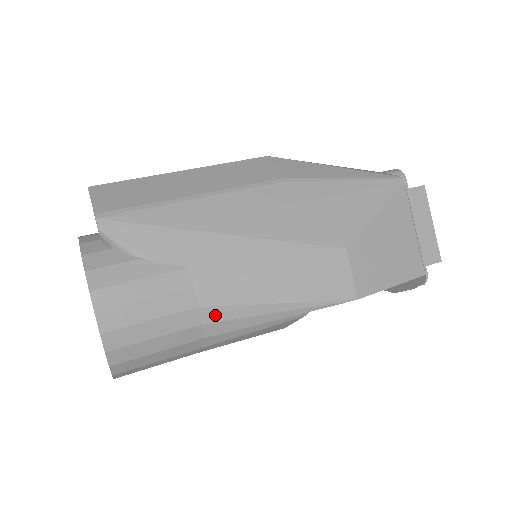
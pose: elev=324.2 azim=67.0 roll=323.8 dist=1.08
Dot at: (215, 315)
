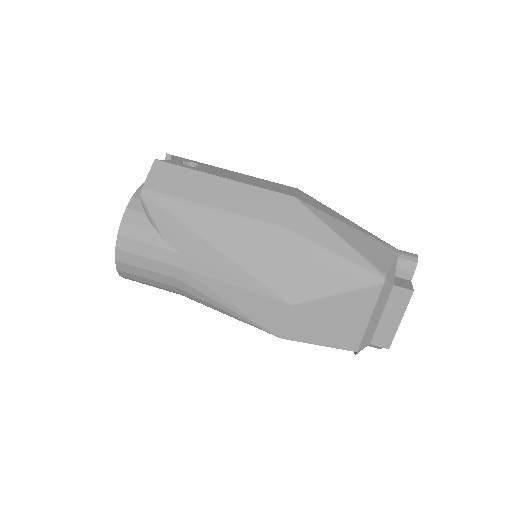
Dot at: (186, 288)
